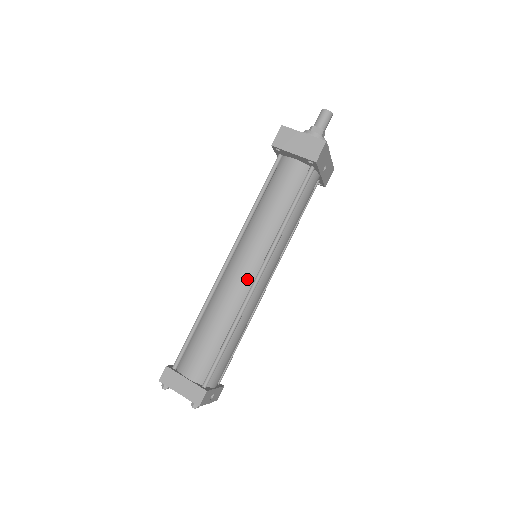
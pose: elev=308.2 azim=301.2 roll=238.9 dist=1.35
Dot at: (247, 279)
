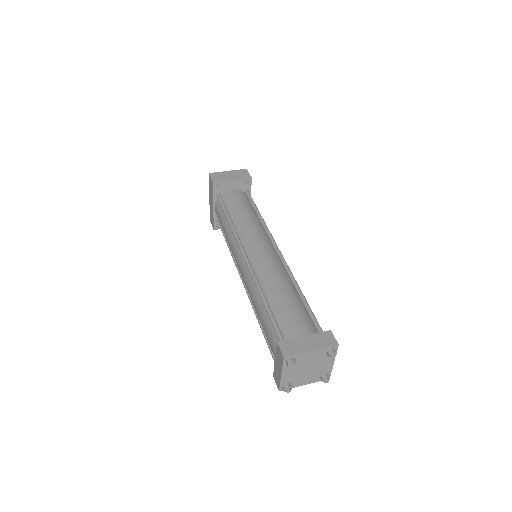
Dot at: (273, 255)
